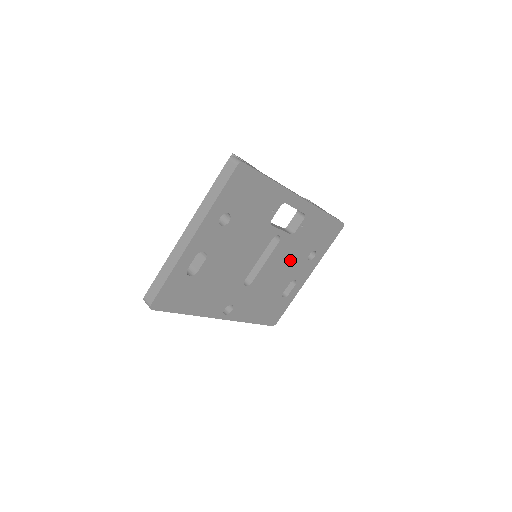
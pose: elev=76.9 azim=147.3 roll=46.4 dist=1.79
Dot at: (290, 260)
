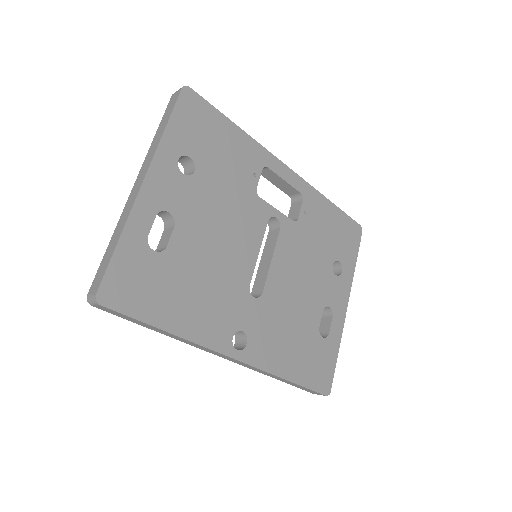
Dot at: (308, 267)
